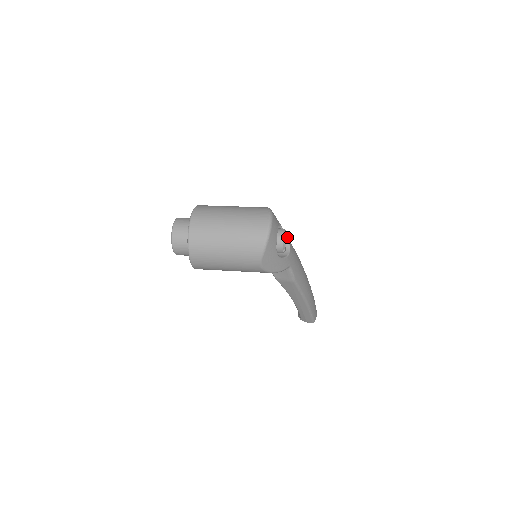
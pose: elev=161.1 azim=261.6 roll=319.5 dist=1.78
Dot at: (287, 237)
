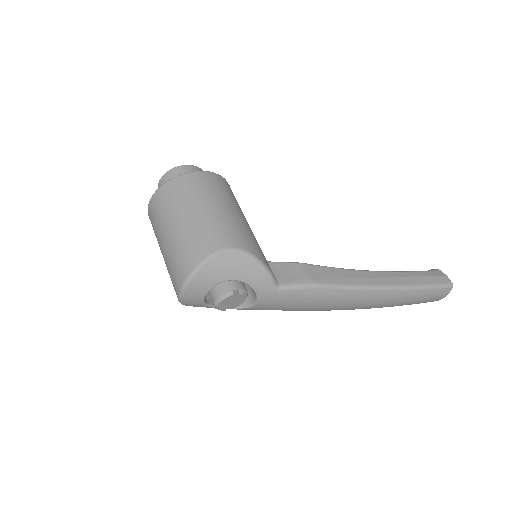
Dot at: (253, 289)
